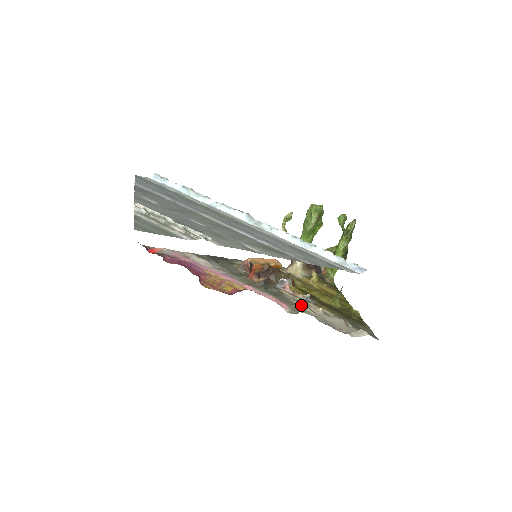
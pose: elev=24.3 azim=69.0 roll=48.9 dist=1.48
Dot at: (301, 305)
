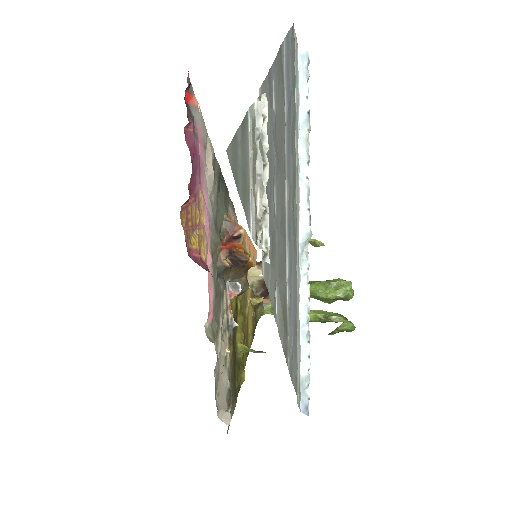
Dot at: (221, 329)
